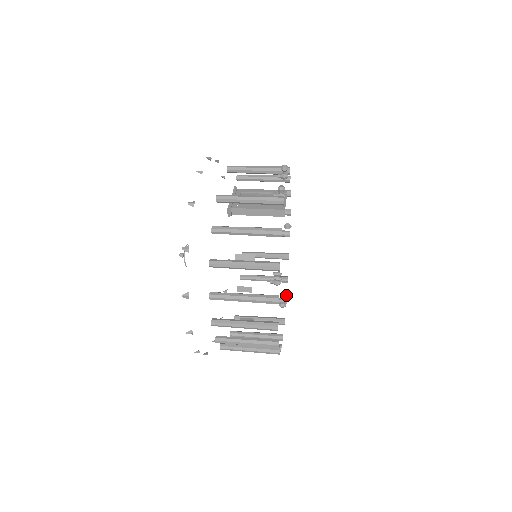
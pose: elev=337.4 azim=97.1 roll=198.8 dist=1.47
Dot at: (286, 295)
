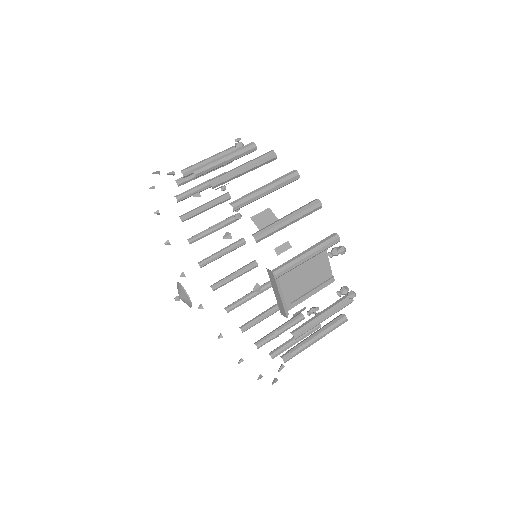
Dot at: occluded
